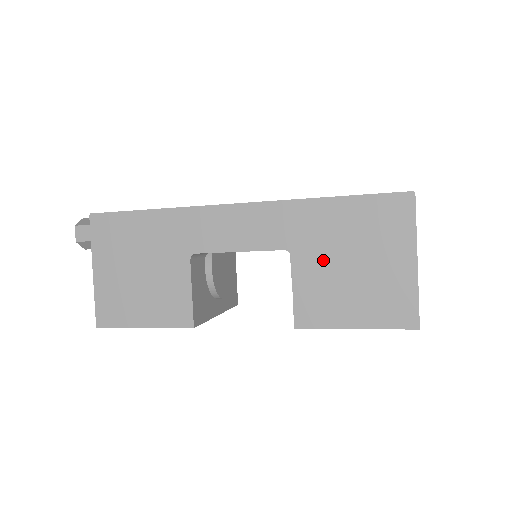
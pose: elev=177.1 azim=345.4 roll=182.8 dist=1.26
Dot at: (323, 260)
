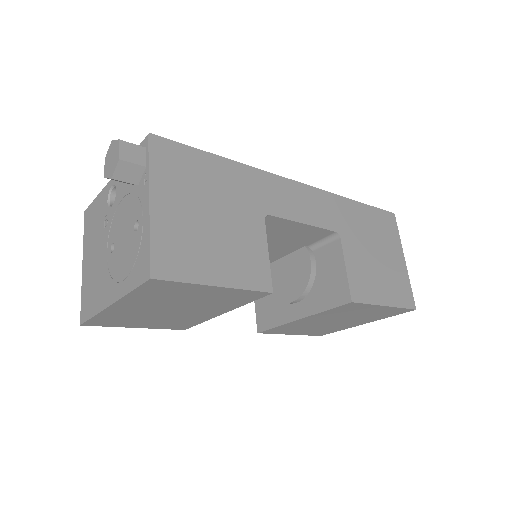
Dot at: (360, 246)
